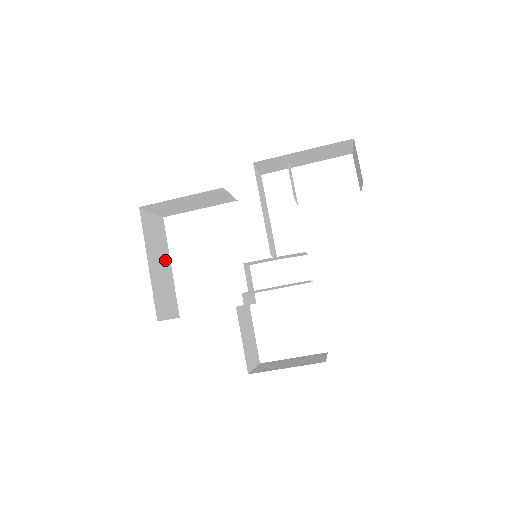
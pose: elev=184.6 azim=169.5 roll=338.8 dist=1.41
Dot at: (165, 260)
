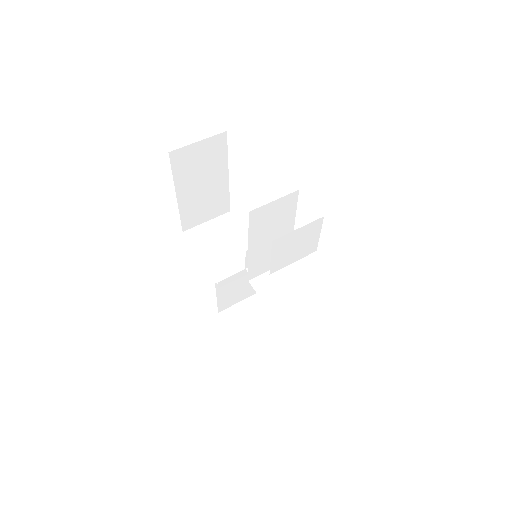
Dot at: (216, 175)
